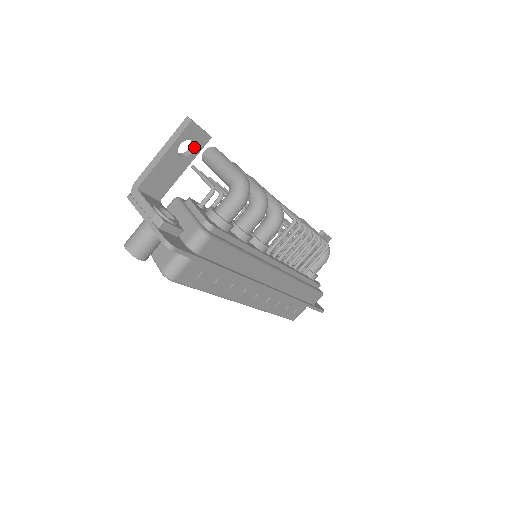
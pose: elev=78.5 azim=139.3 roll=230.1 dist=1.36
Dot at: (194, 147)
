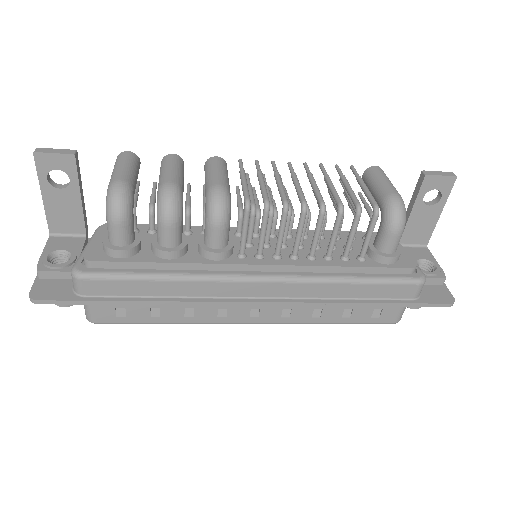
Dot at: occluded
